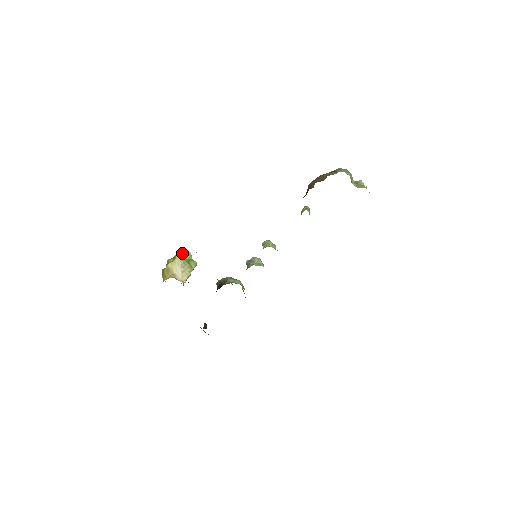
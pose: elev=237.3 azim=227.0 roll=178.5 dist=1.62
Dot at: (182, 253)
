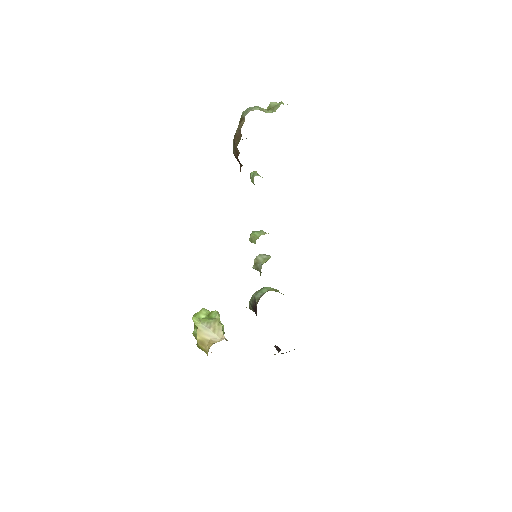
Dot at: (197, 316)
